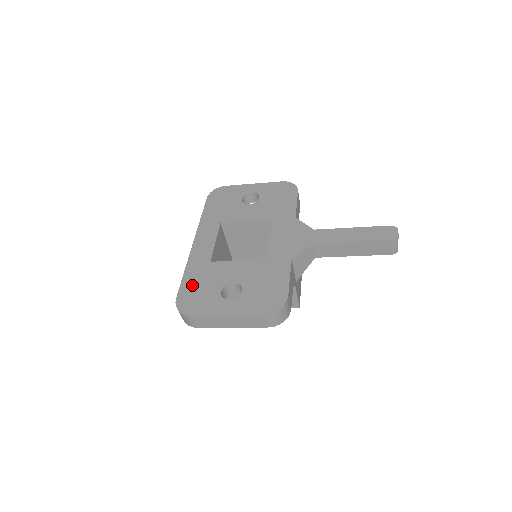
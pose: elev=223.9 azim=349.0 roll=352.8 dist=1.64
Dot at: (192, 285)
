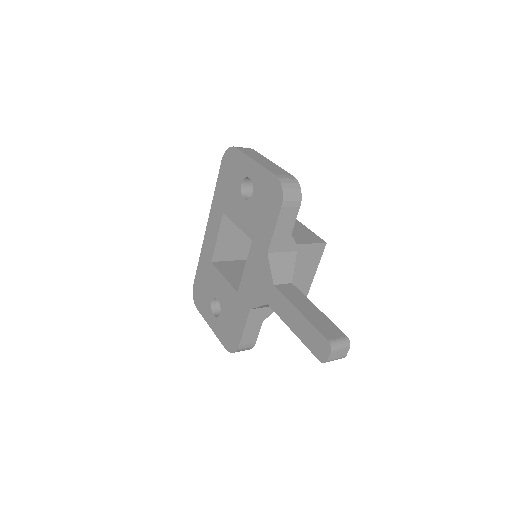
Dot at: (200, 280)
